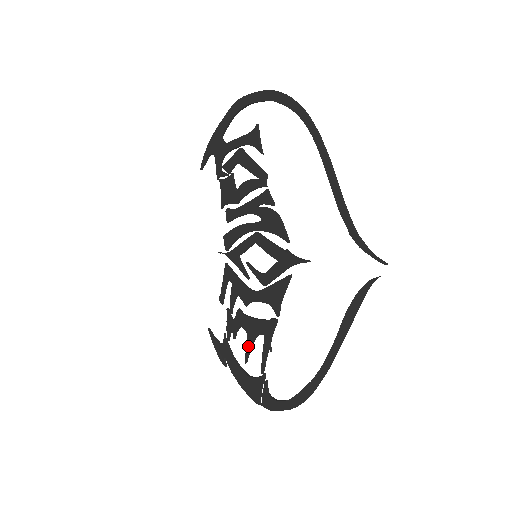
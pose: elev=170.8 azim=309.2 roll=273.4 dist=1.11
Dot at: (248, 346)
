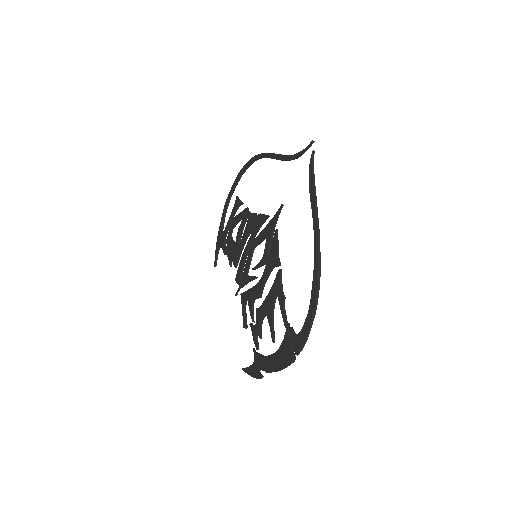
Dot at: (270, 323)
